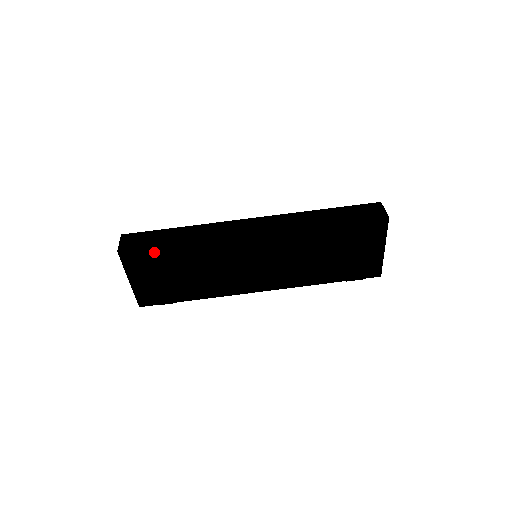
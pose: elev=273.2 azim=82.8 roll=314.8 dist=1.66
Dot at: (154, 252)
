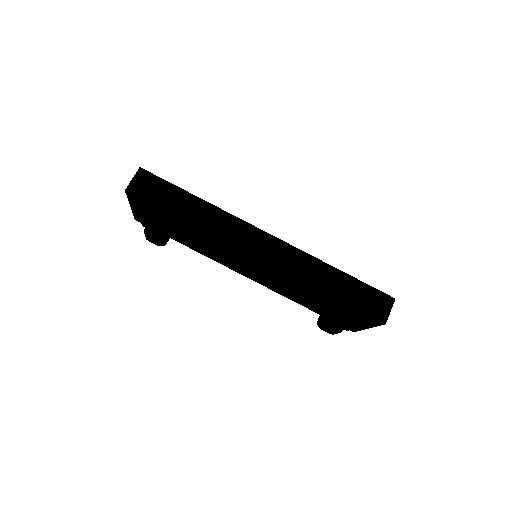
Dot at: (157, 216)
